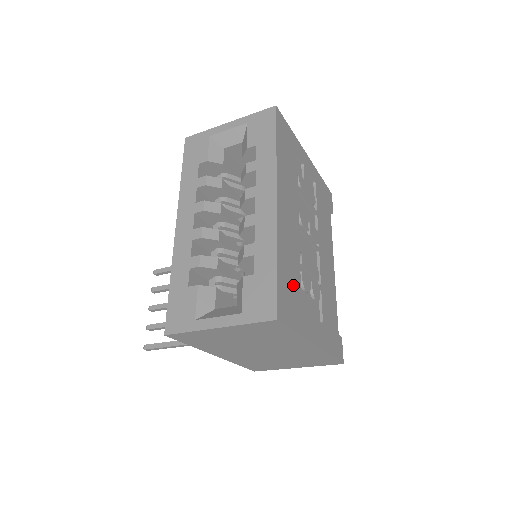
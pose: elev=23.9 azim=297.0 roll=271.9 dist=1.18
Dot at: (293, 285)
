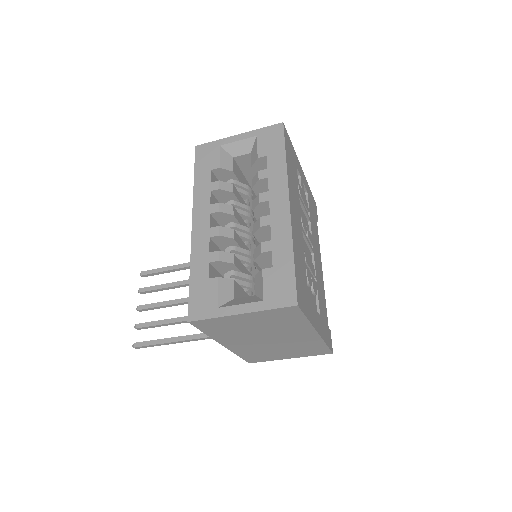
Dot at: (303, 278)
